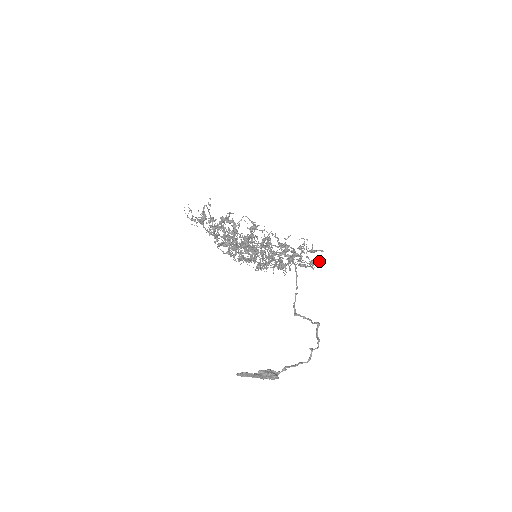
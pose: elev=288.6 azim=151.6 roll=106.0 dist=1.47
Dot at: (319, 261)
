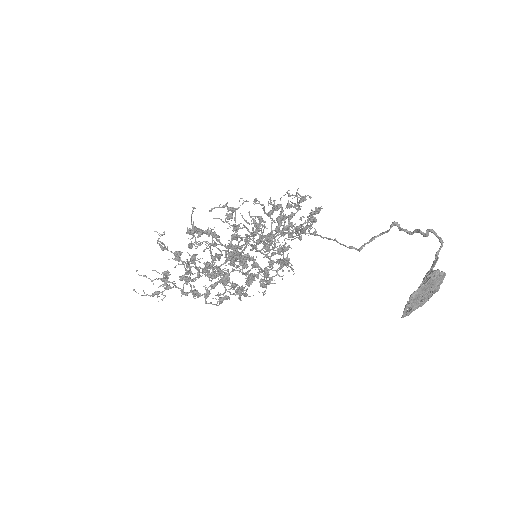
Dot at: (315, 210)
